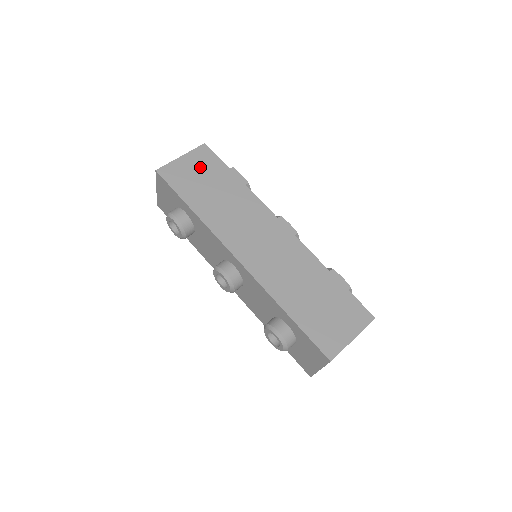
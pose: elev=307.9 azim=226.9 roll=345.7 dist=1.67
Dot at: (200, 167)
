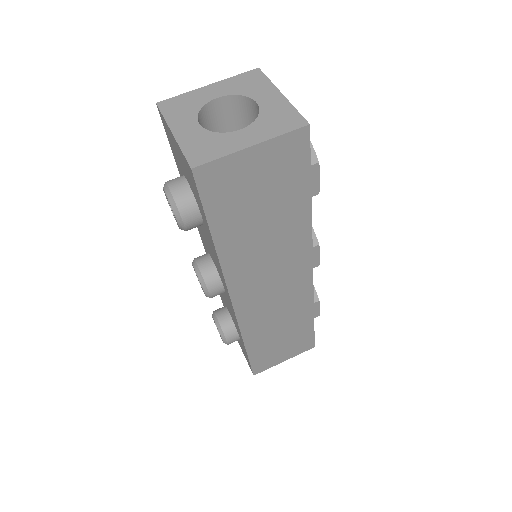
Dot at: (270, 175)
